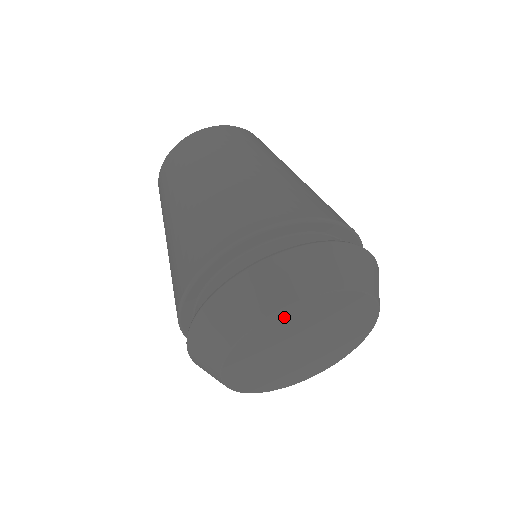
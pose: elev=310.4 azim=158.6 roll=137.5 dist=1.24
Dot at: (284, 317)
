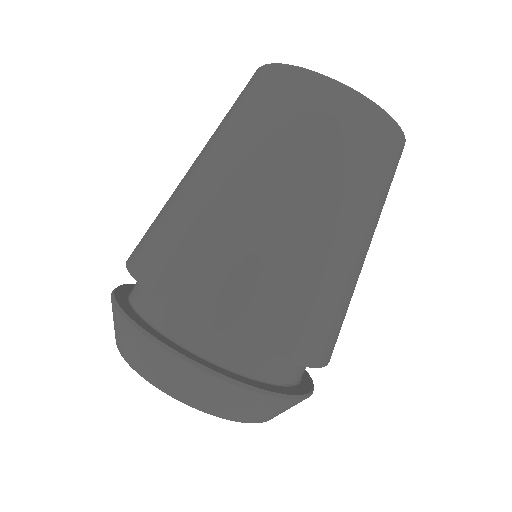
Dot at: occluded
